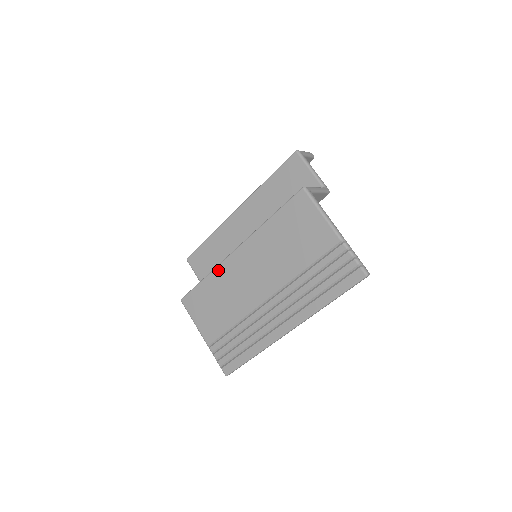
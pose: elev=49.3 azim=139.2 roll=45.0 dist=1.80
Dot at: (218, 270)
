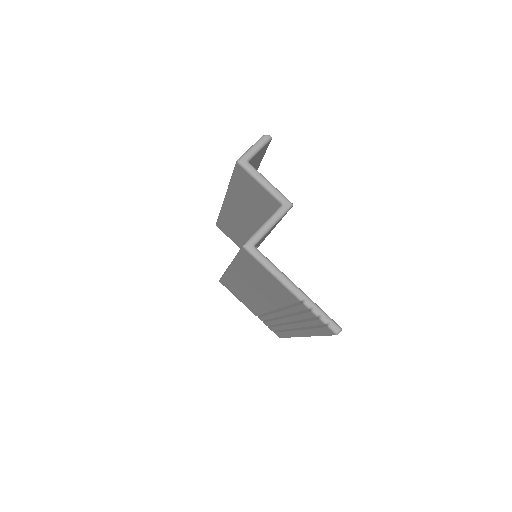
Dot at: (227, 276)
